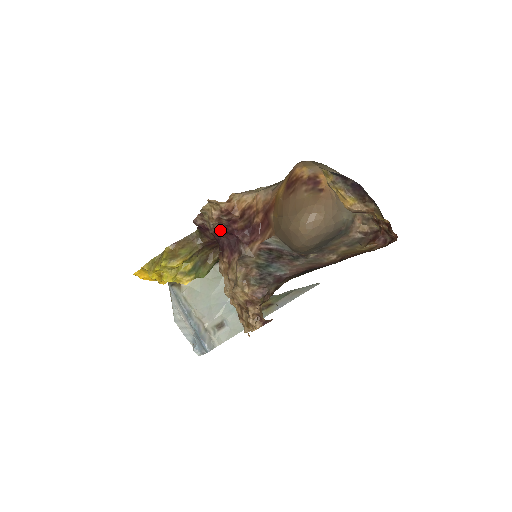
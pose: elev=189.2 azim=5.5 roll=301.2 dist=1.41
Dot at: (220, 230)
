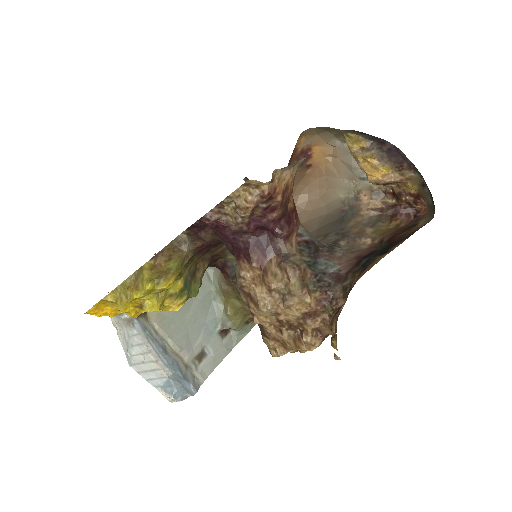
Dot at: (249, 224)
